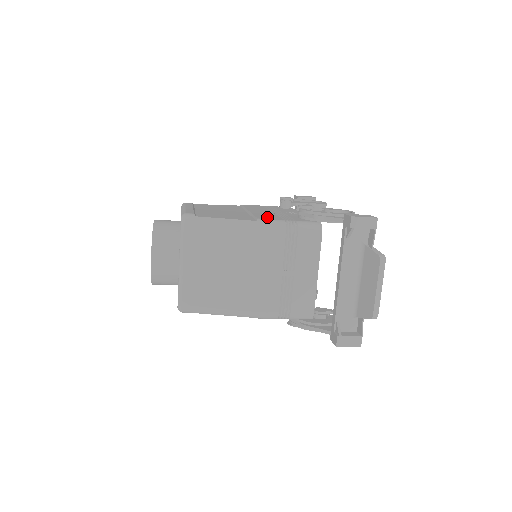
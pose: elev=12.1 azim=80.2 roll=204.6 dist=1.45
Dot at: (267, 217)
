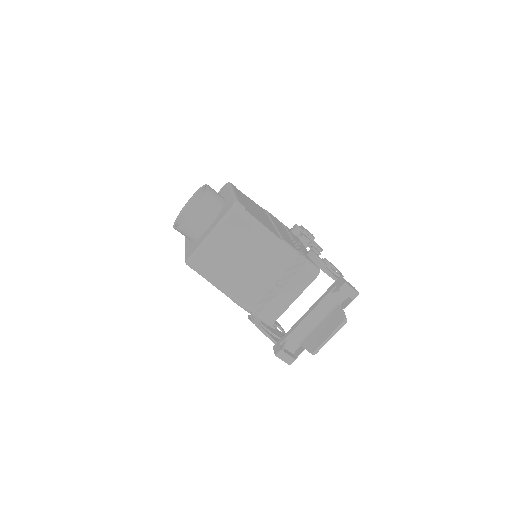
Dot at: (288, 241)
